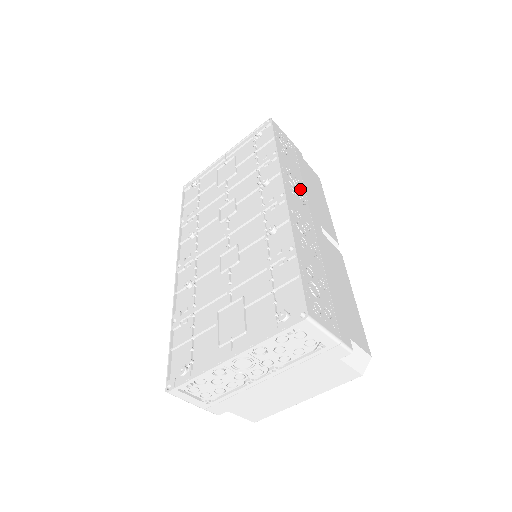
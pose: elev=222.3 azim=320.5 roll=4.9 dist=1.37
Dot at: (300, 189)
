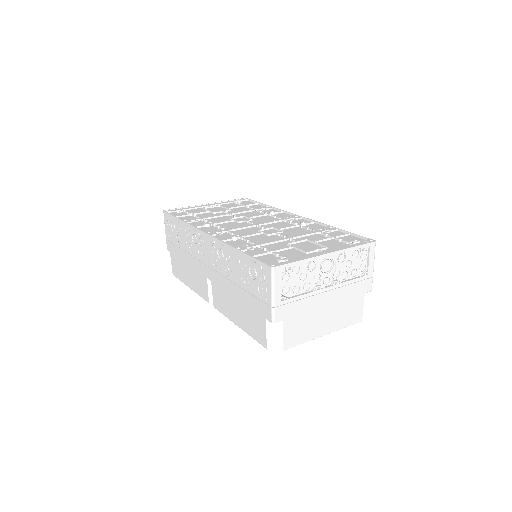
Dot at: occluded
